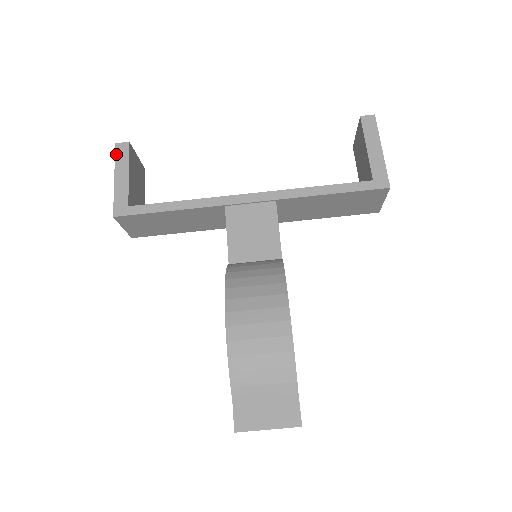
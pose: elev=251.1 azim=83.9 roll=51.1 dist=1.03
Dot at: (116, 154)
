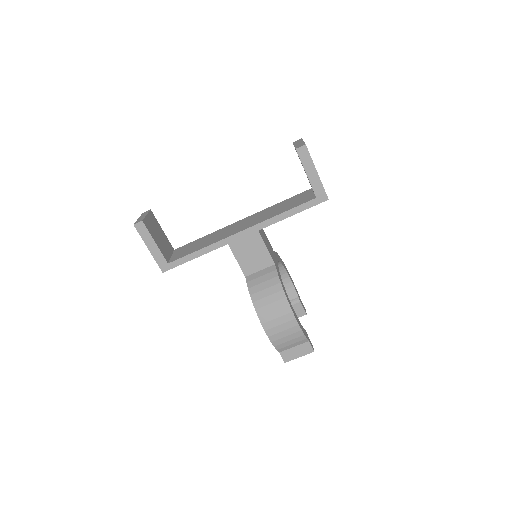
Dot at: (139, 232)
